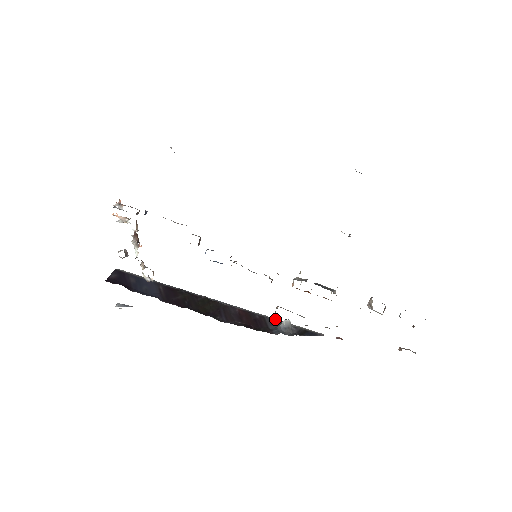
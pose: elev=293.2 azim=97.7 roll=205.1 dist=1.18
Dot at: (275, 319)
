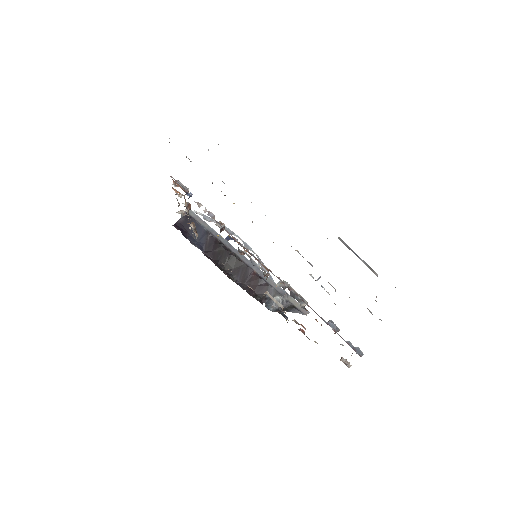
Dot at: (278, 287)
